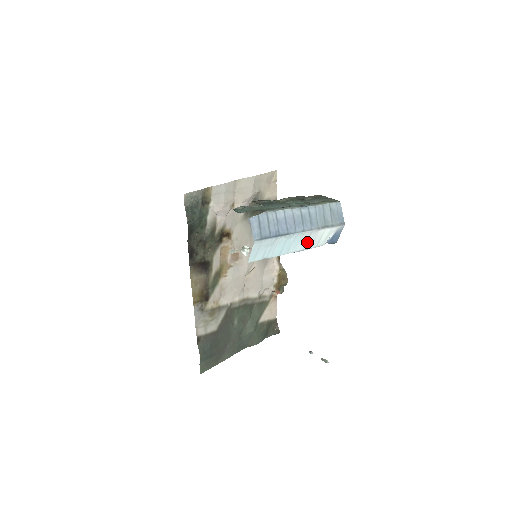
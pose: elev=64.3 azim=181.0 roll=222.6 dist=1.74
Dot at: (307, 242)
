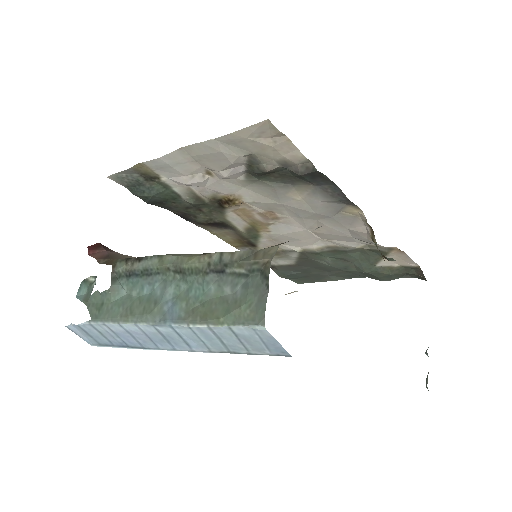
Dot at: occluded
